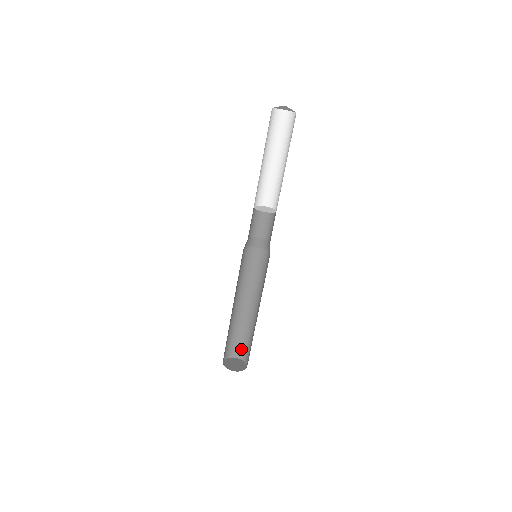
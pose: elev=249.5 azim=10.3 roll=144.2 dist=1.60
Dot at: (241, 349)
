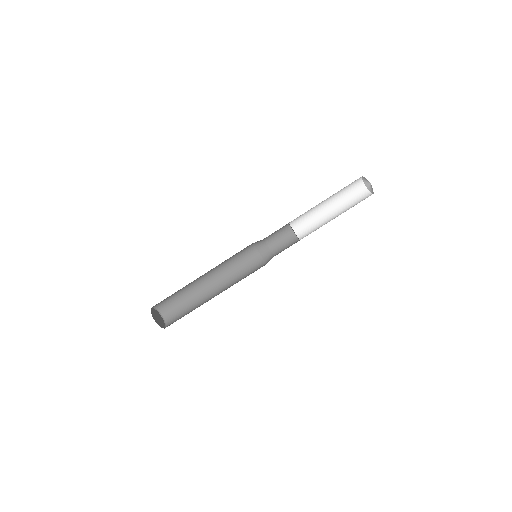
Dot at: (174, 318)
